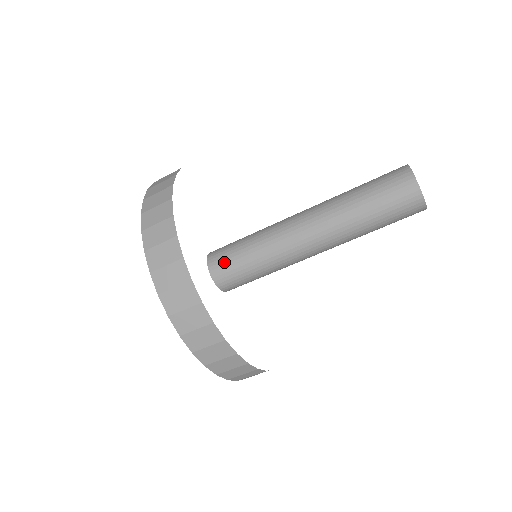
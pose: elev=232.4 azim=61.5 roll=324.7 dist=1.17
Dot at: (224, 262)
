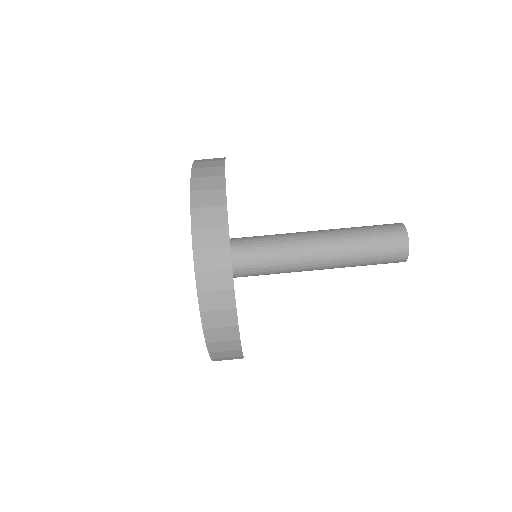
Dot at: (231, 240)
